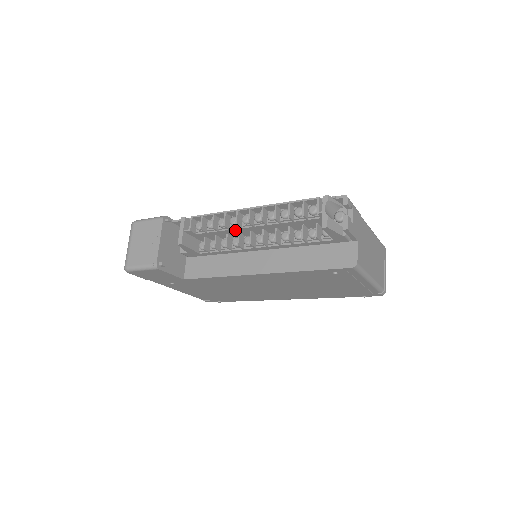
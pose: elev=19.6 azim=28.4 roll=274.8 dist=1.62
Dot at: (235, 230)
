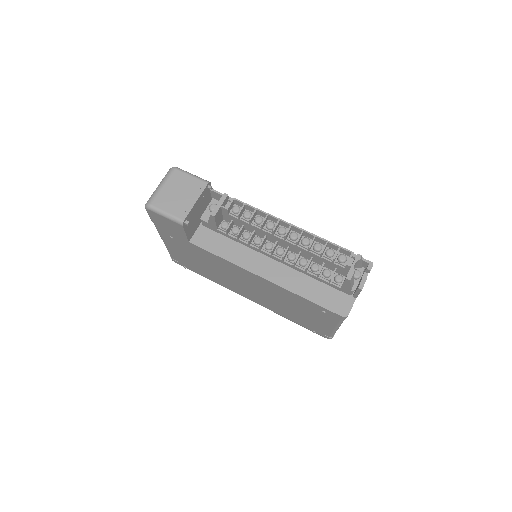
Dot at: (265, 232)
